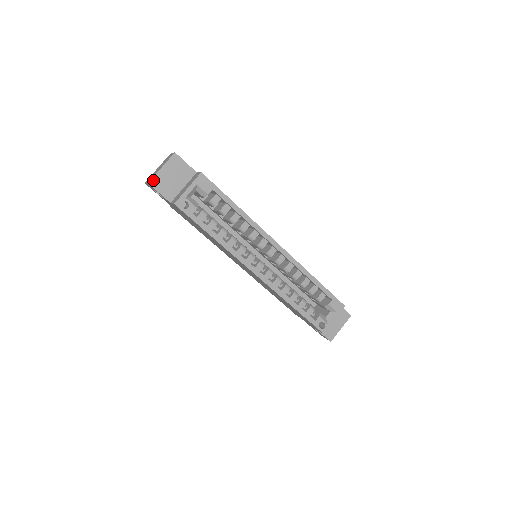
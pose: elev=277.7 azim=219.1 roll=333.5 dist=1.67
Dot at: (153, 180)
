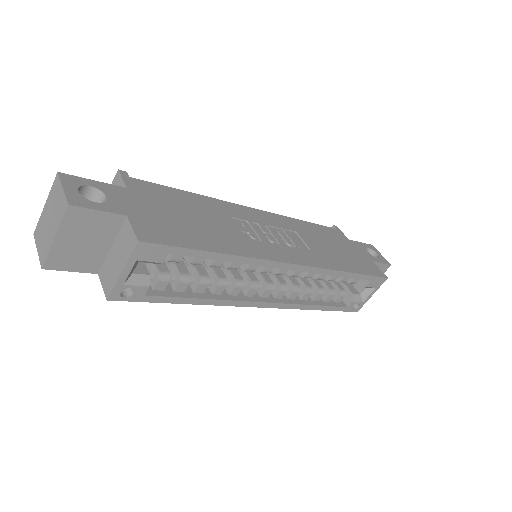
Dot at: (48, 261)
